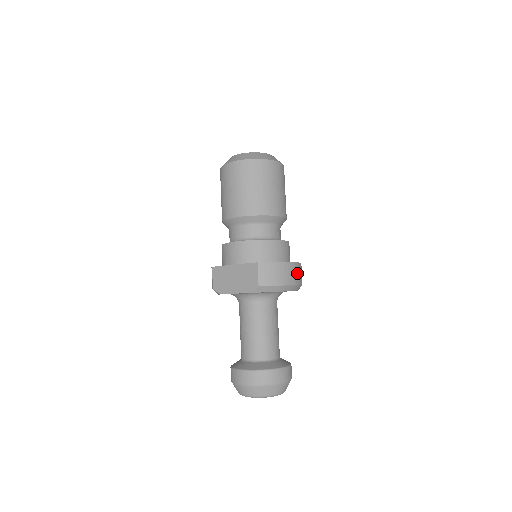
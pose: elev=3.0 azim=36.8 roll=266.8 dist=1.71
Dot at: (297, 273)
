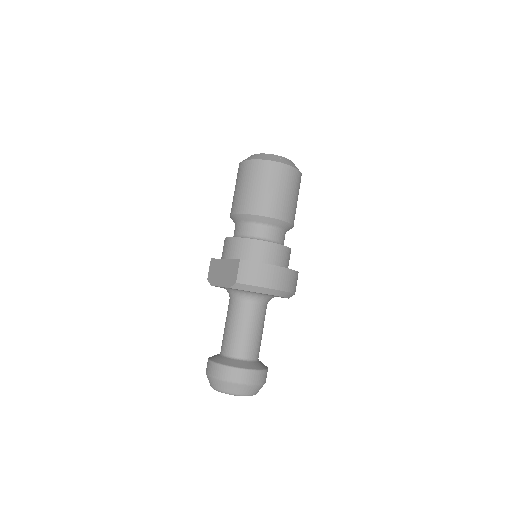
Dot at: (283, 278)
